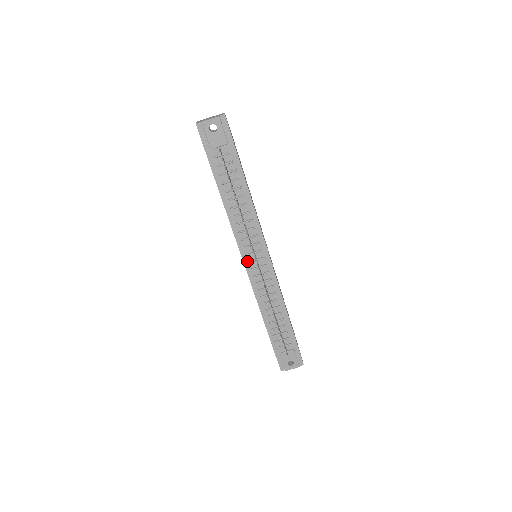
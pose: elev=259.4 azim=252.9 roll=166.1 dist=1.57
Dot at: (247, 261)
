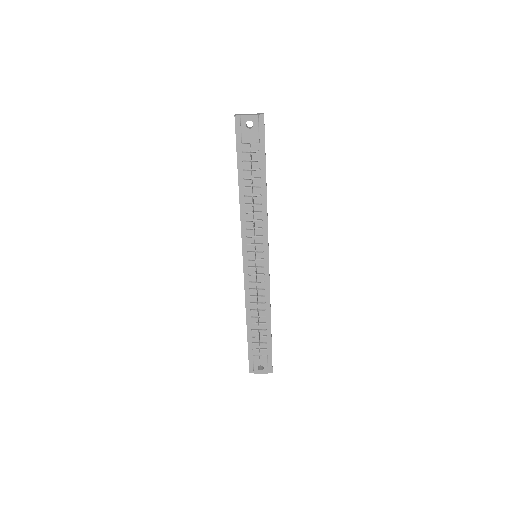
Dot at: (246, 258)
